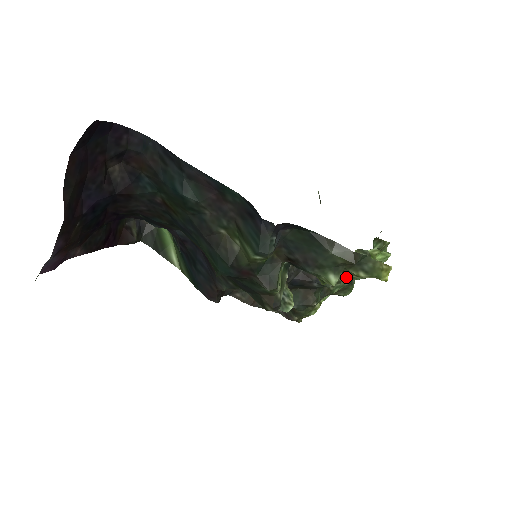
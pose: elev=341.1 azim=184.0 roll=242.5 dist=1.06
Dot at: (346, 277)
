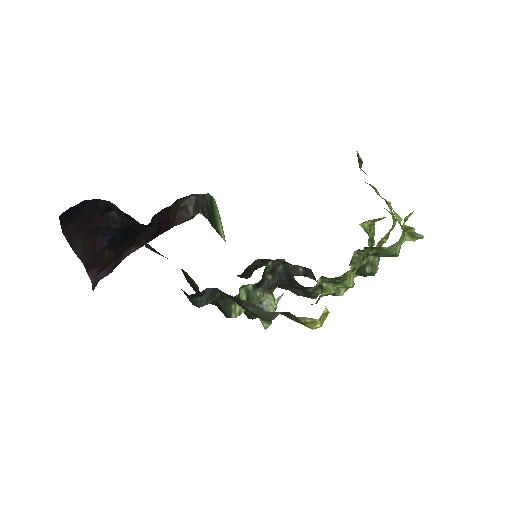
Dot at: occluded
